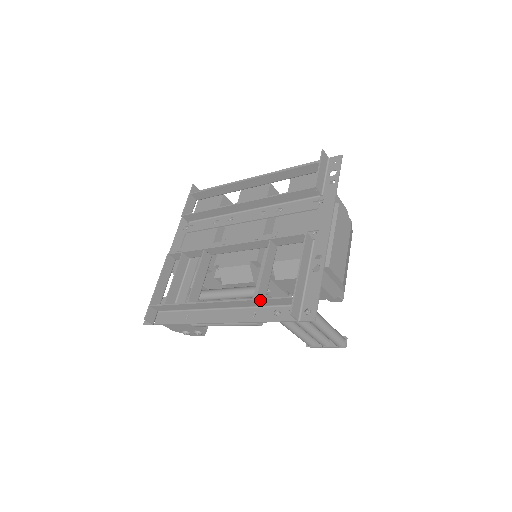
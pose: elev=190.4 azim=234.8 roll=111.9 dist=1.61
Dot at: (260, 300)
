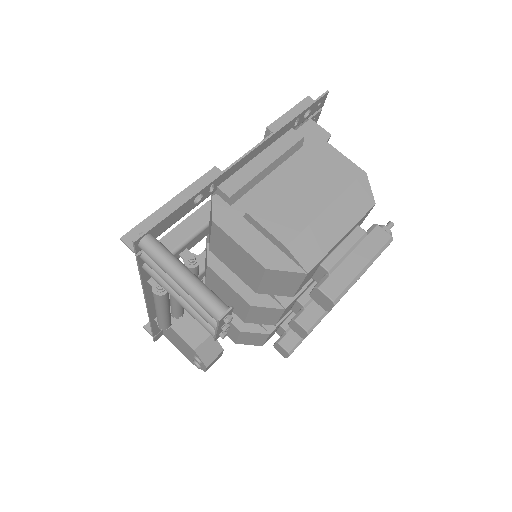
Dot at: occluded
